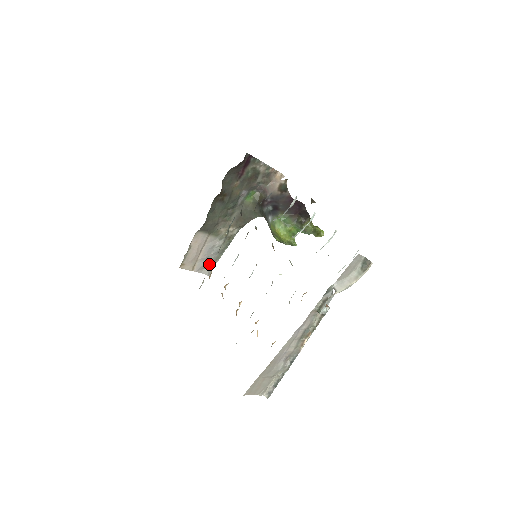
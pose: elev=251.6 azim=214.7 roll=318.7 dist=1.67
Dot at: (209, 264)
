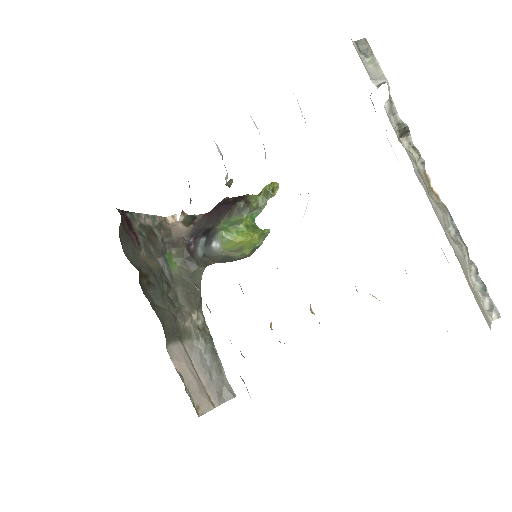
Dot at: (220, 383)
